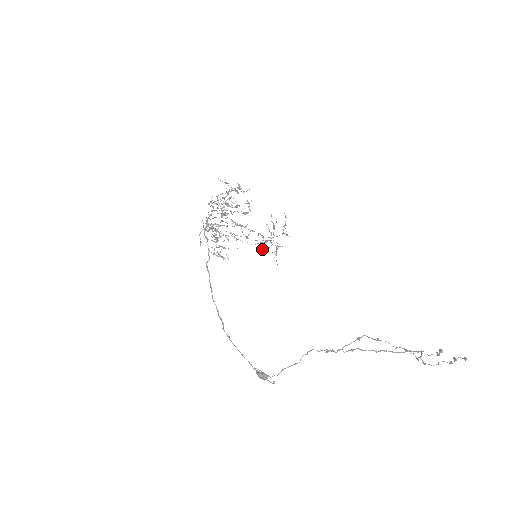
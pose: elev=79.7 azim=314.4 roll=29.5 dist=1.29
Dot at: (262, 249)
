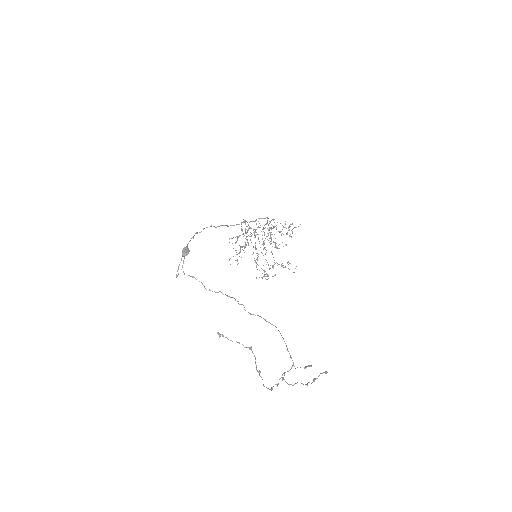
Dot at: (259, 270)
